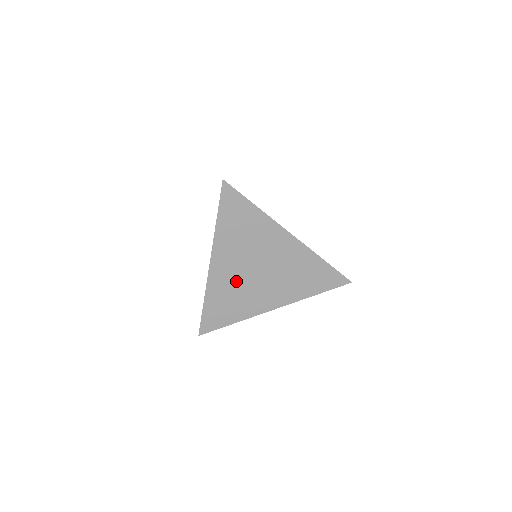
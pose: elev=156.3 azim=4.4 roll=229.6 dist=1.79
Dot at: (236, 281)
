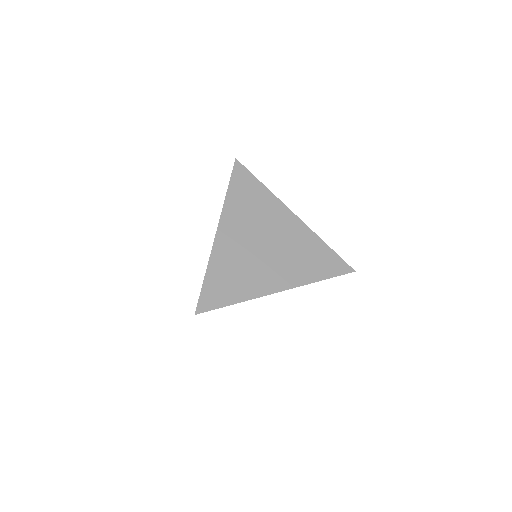
Dot at: (241, 254)
